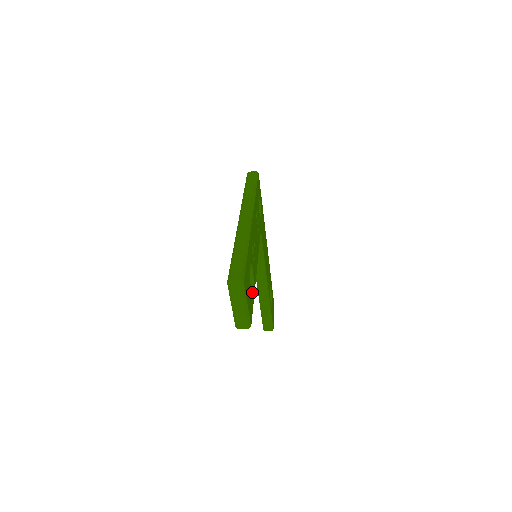
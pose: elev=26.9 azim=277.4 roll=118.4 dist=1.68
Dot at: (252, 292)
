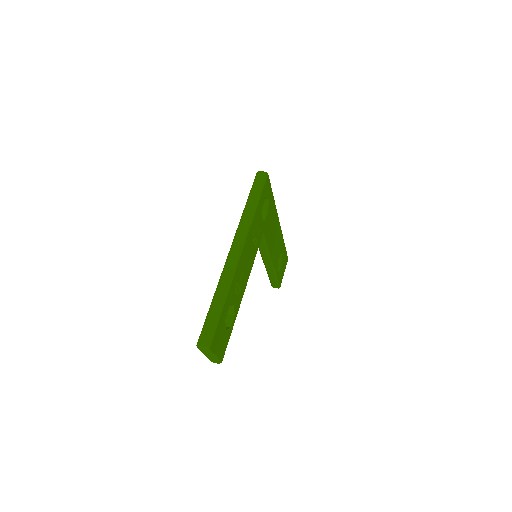
Dot at: (229, 328)
